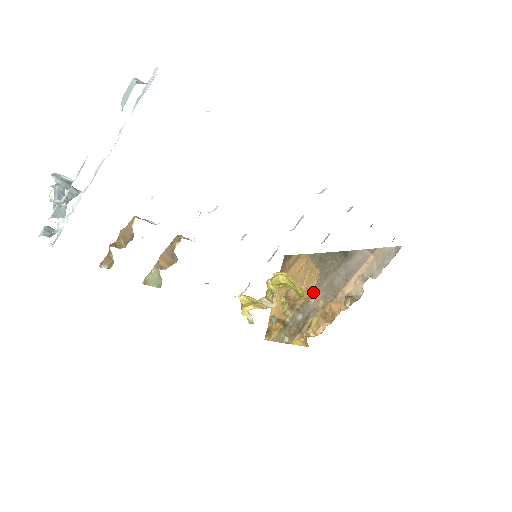
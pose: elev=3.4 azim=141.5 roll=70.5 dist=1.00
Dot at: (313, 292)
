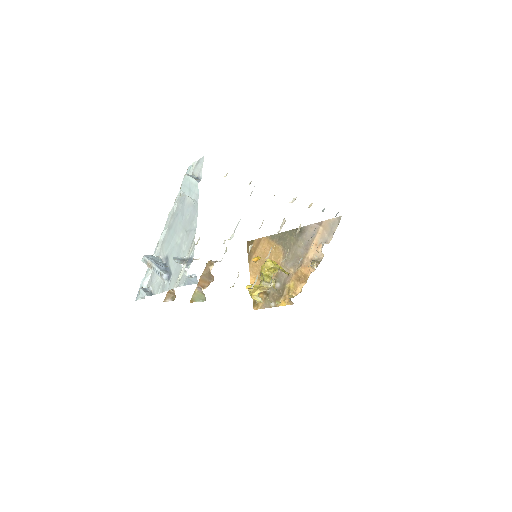
Dot at: (282, 264)
